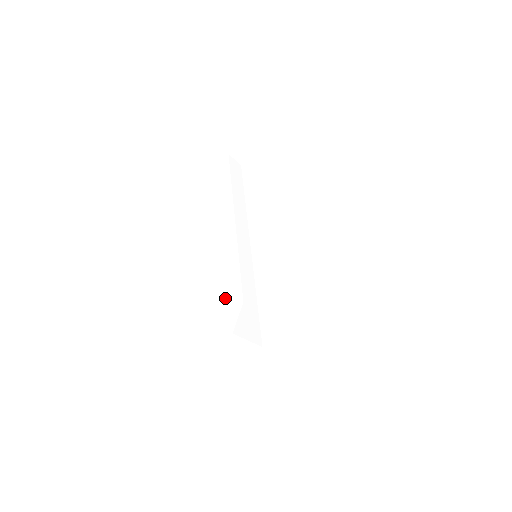
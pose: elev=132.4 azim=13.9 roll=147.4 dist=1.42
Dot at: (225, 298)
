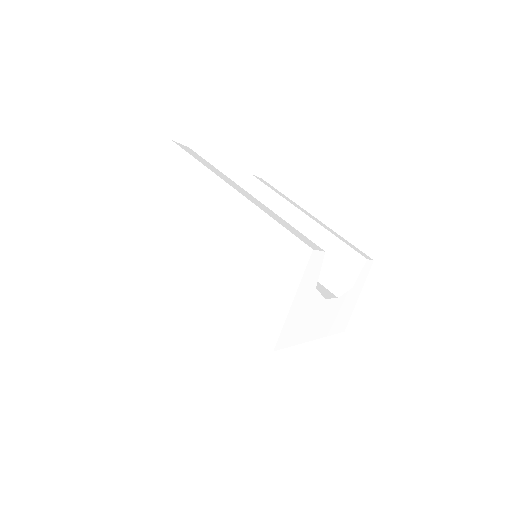
Dot at: (319, 250)
